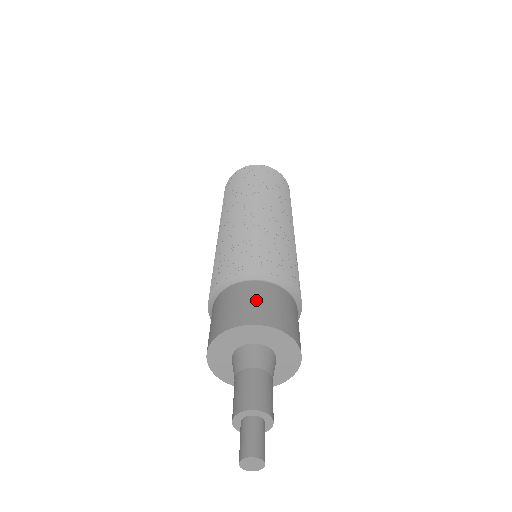
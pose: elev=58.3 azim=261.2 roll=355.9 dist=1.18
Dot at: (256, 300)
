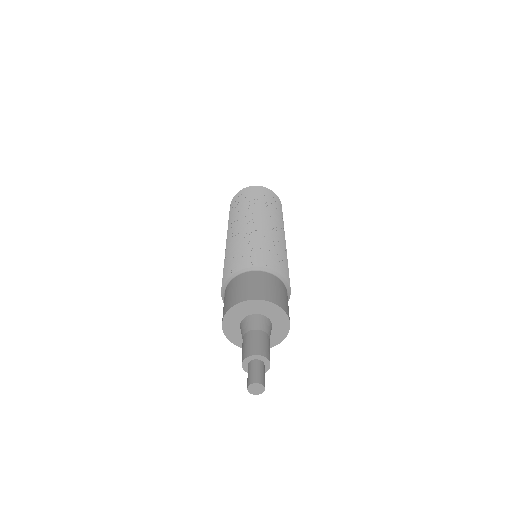
Dot at: (258, 284)
